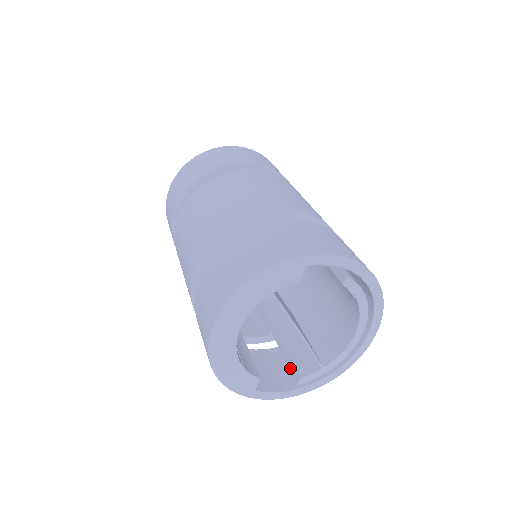
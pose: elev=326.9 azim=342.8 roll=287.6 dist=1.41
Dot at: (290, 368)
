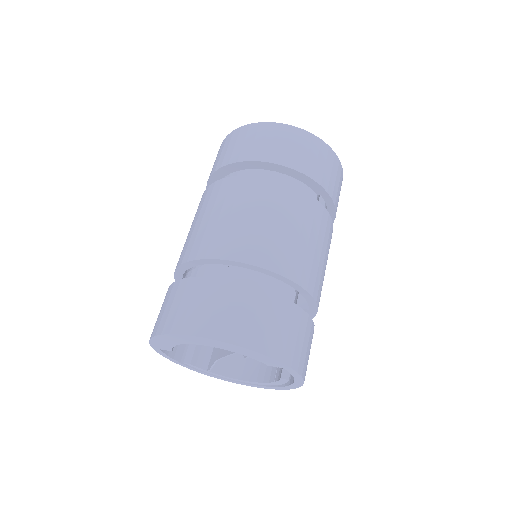
Dot at: (190, 346)
